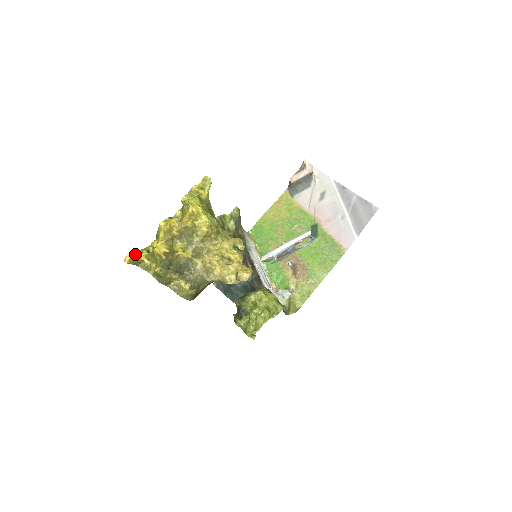
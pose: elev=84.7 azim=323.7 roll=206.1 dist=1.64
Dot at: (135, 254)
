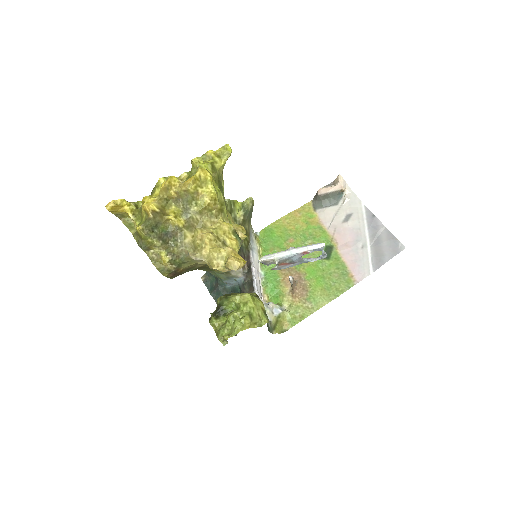
Dot at: (121, 203)
